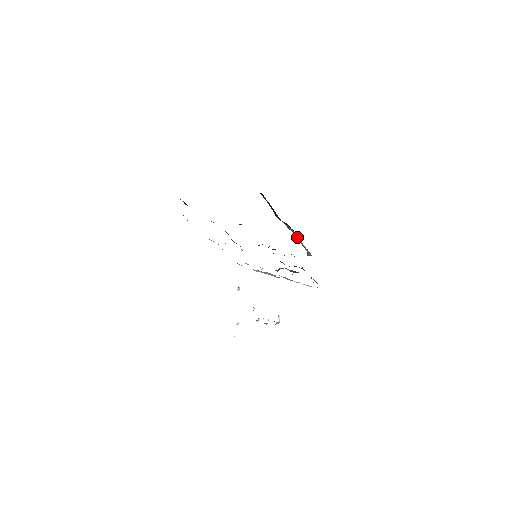
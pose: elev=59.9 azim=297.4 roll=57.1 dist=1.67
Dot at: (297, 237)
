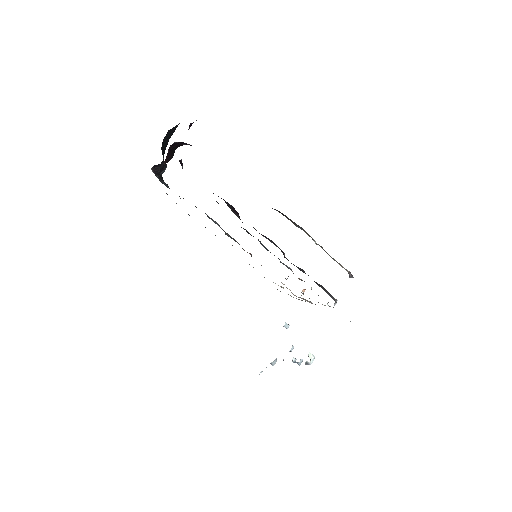
Dot at: (314, 240)
